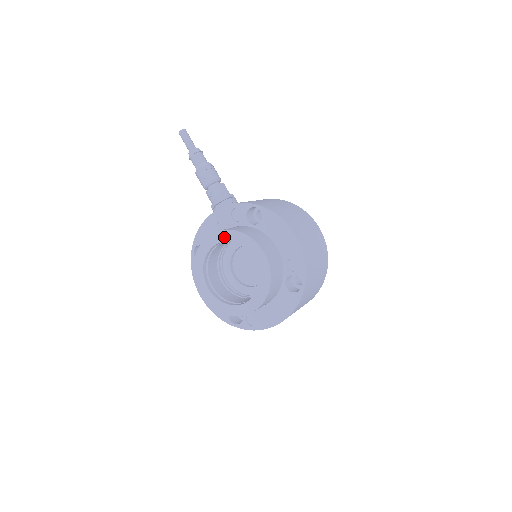
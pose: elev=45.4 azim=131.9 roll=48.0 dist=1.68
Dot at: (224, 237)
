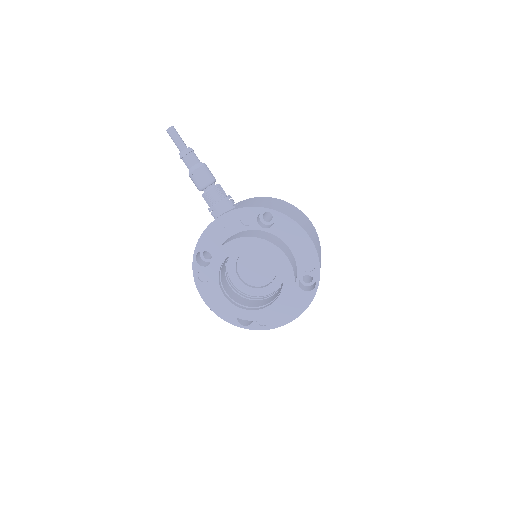
Dot at: (243, 244)
